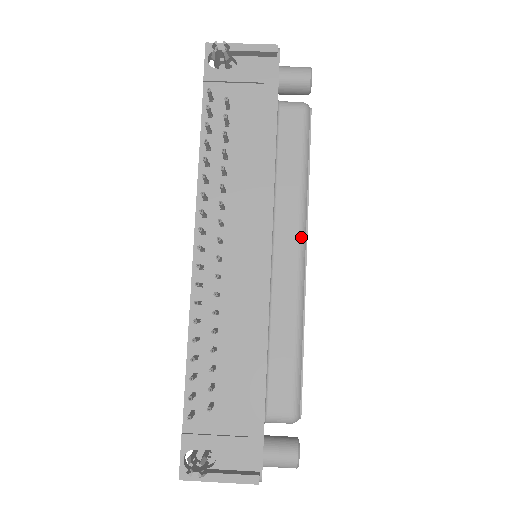
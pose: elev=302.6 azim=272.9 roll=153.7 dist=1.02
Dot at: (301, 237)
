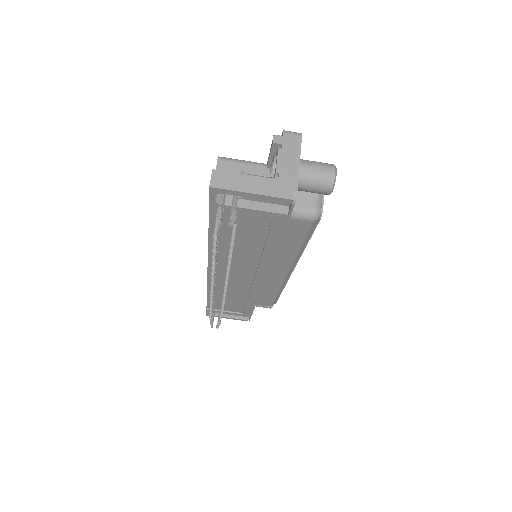
Dot at: (290, 269)
